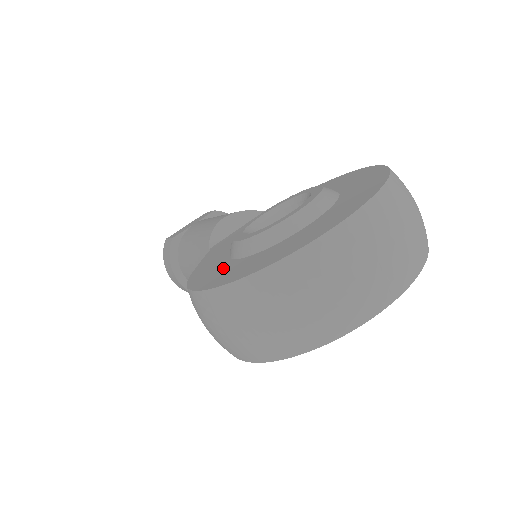
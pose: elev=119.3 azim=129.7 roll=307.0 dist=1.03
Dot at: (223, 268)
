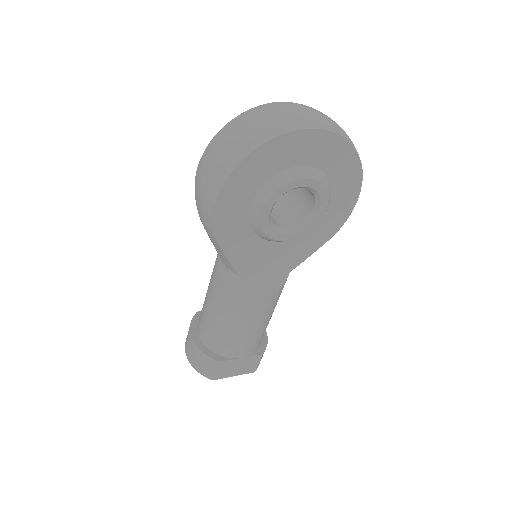
Dot at: occluded
